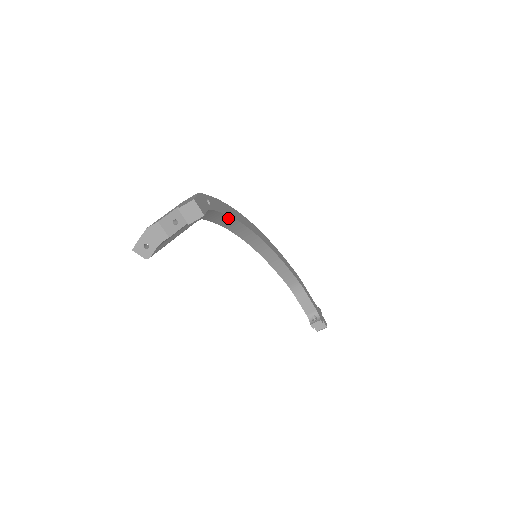
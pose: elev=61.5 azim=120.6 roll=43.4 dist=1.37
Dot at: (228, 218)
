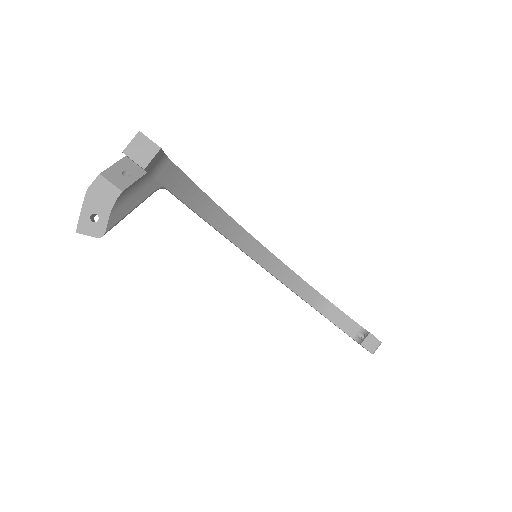
Dot at: (200, 195)
